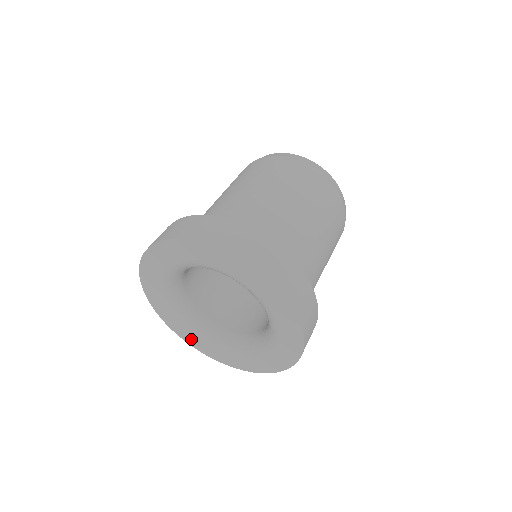
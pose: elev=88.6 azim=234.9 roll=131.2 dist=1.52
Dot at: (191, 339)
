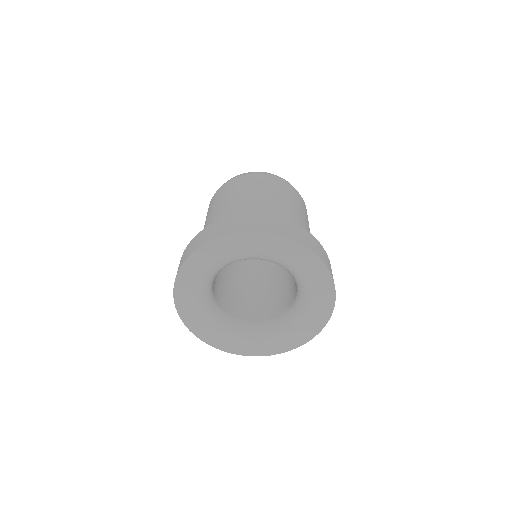
Dot at: (267, 348)
